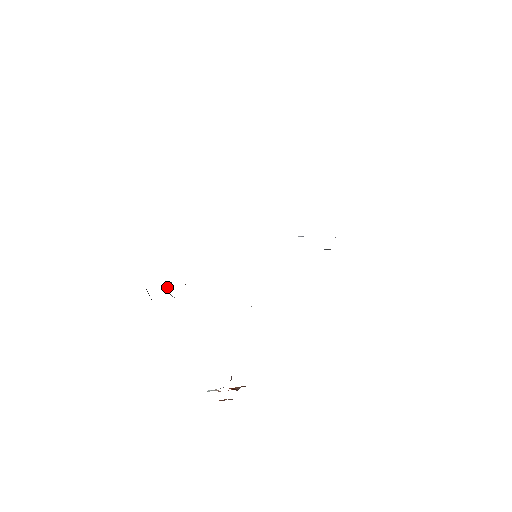
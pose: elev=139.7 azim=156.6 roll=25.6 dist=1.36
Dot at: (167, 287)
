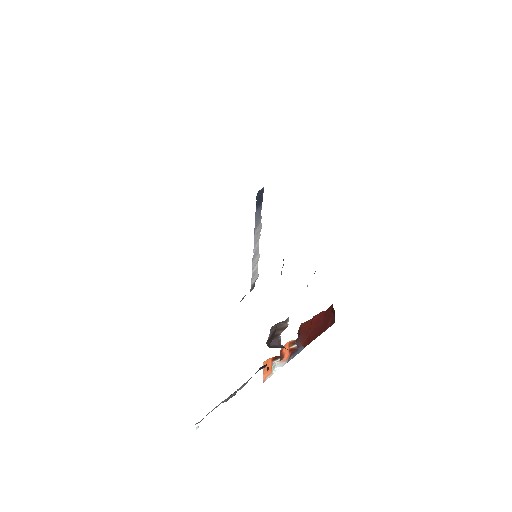
Dot at: (273, 346)
